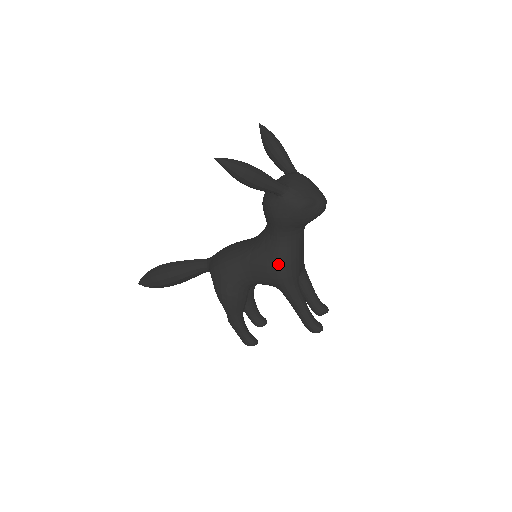
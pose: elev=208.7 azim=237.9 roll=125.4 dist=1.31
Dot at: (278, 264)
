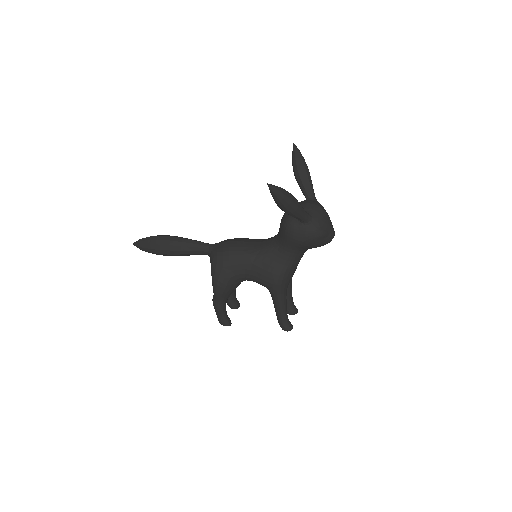
Dot at: (278, 273)
